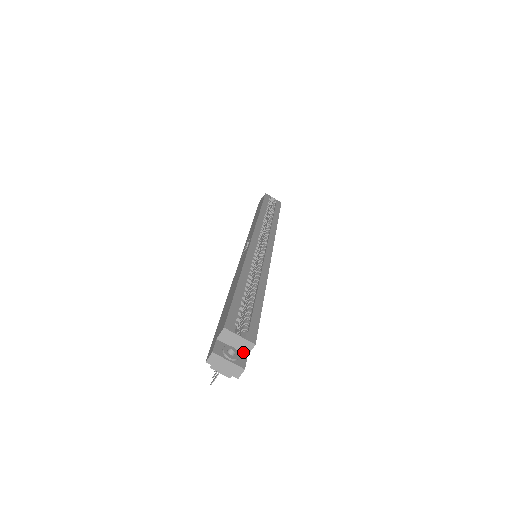
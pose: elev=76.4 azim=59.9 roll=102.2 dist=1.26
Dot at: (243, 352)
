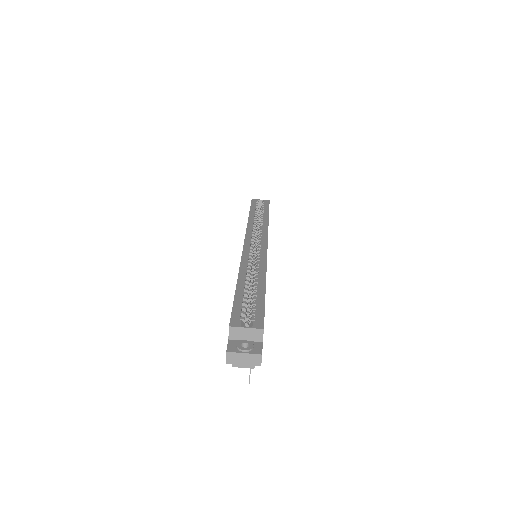
Dot at: (257, 341)
